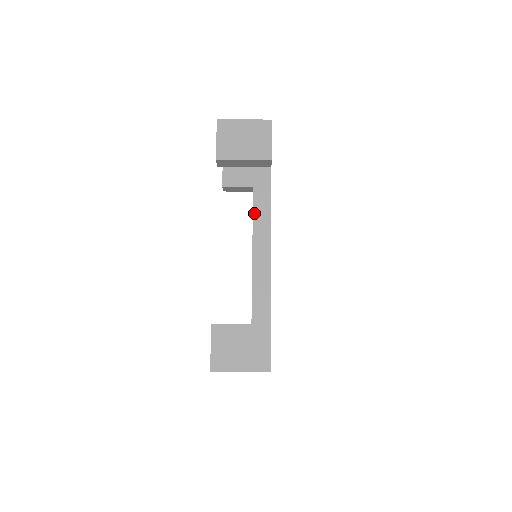
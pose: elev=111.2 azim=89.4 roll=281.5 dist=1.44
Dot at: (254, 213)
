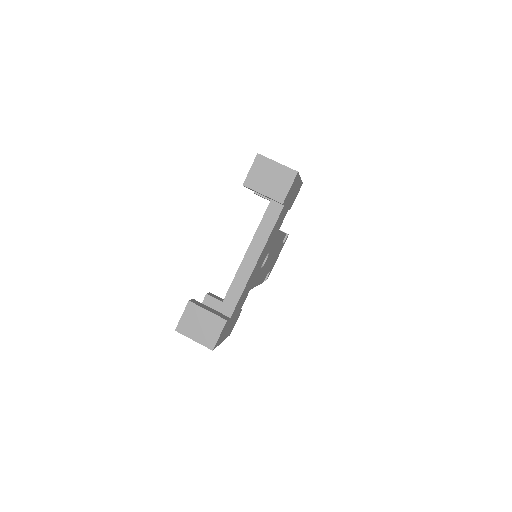
Dot at: (255, 235)
